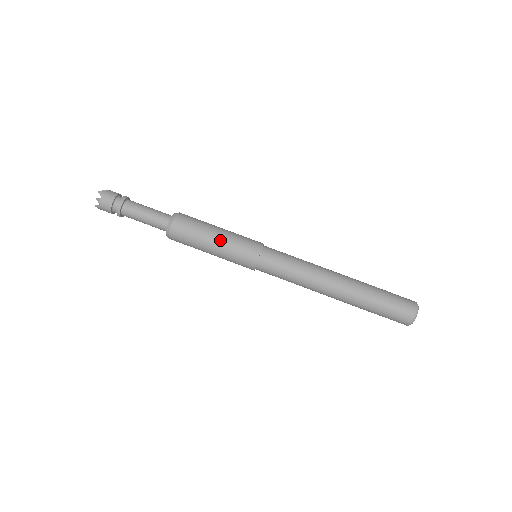
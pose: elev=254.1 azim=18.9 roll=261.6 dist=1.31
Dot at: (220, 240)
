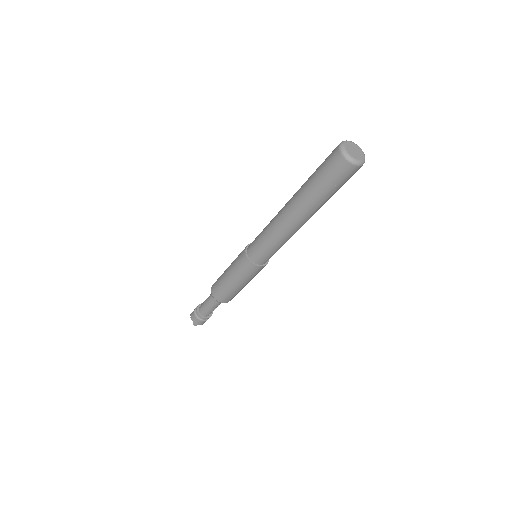
Dot at: (229, 270)
